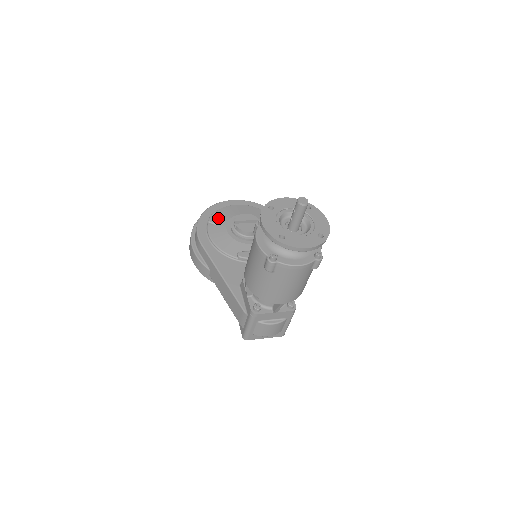
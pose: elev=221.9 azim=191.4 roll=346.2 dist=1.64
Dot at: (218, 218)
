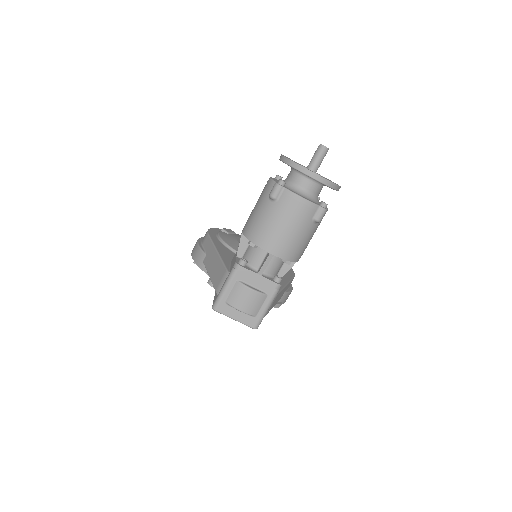
Dot at: (232, 232)
